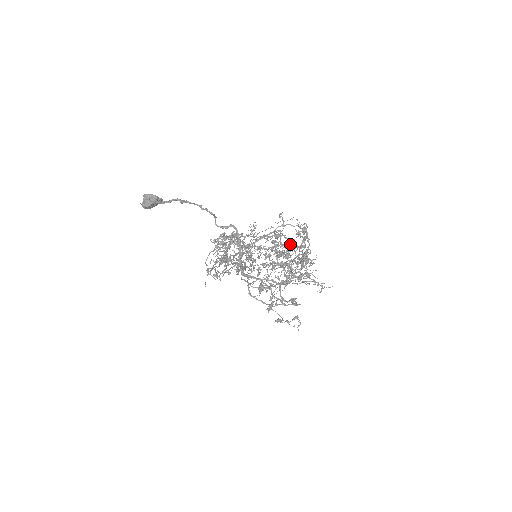
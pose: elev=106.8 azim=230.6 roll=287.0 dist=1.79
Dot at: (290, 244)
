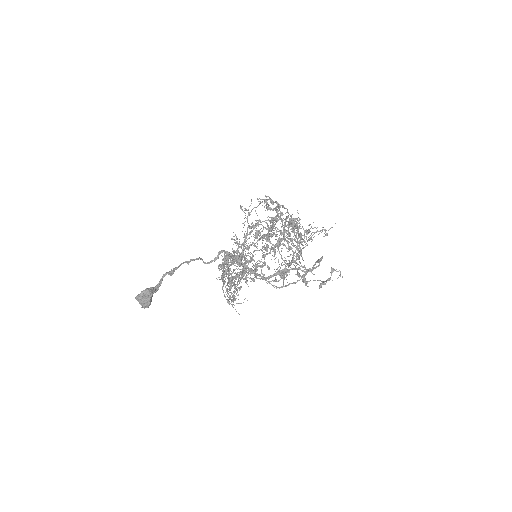
Dot at: (265, 222)
